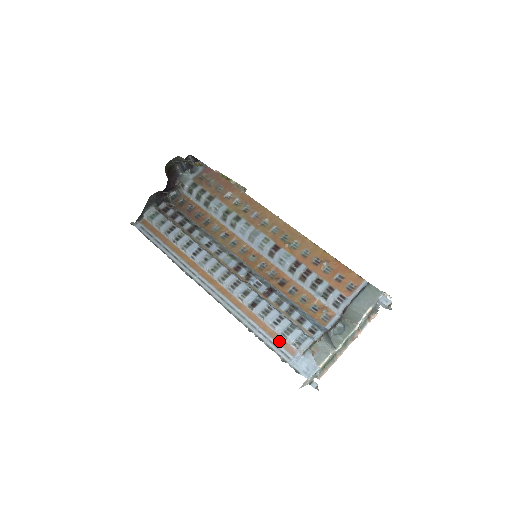
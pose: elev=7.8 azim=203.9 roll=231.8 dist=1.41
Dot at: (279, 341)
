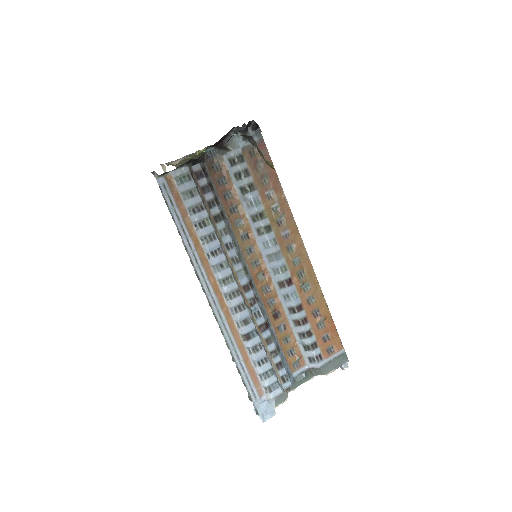
Dot at: (254, 379)
